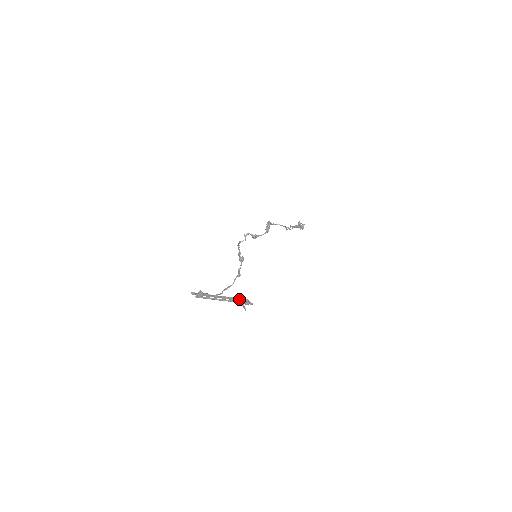
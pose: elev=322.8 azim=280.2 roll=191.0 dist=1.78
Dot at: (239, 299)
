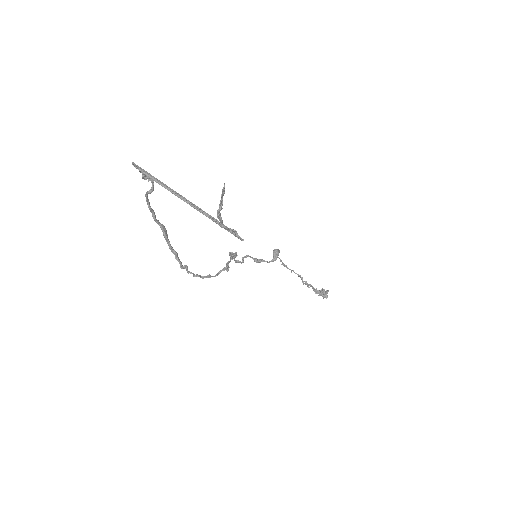
Dot at: (218, 223)
